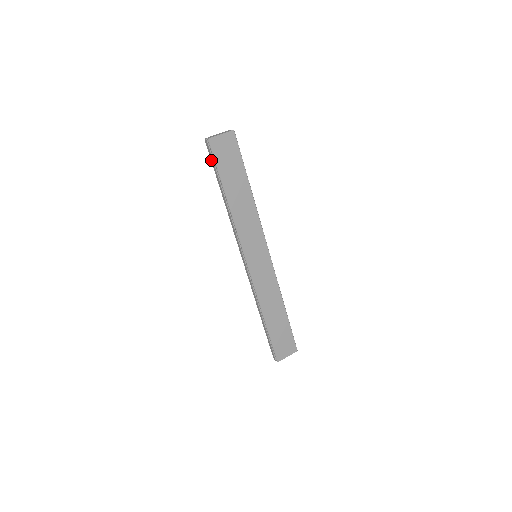
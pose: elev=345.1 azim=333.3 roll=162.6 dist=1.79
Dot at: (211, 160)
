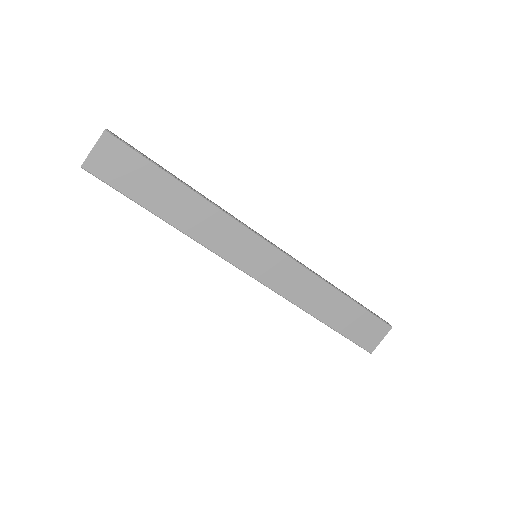
Dot at: occluded
